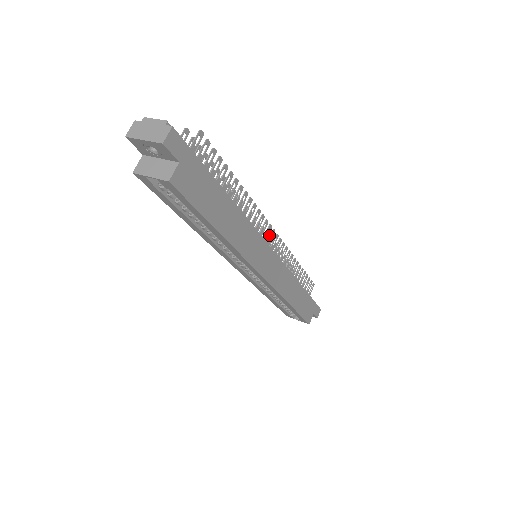
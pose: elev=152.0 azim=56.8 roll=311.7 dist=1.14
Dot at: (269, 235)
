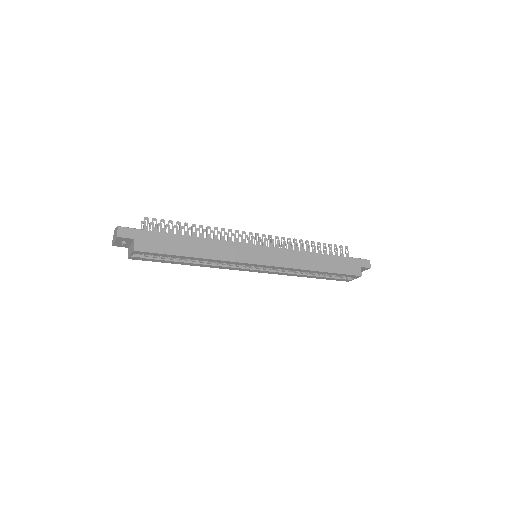
Dot at: (264, 238)
